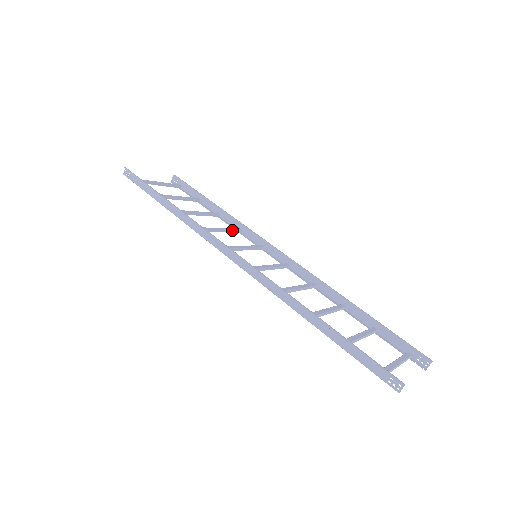
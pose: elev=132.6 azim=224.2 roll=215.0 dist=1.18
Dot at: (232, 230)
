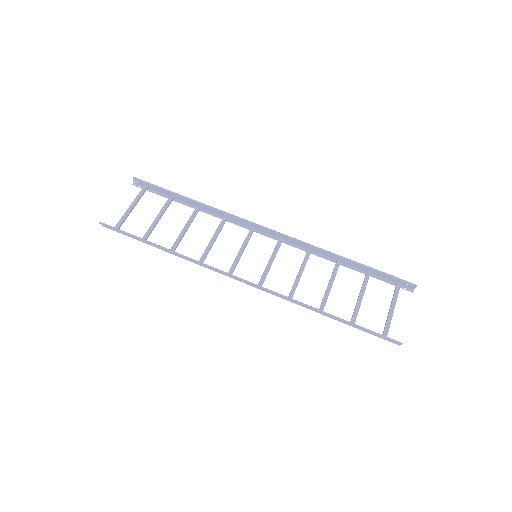
Dot at: (221, 228)
